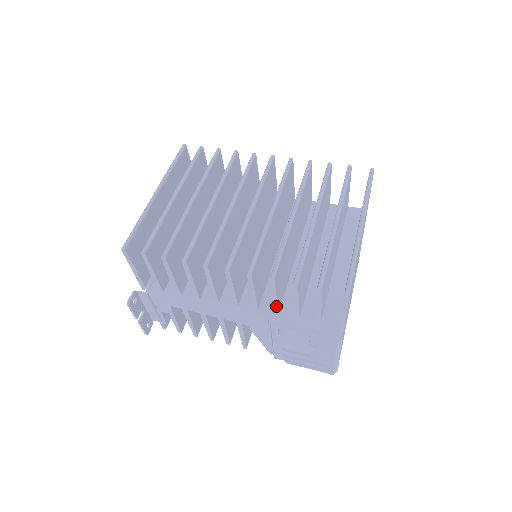
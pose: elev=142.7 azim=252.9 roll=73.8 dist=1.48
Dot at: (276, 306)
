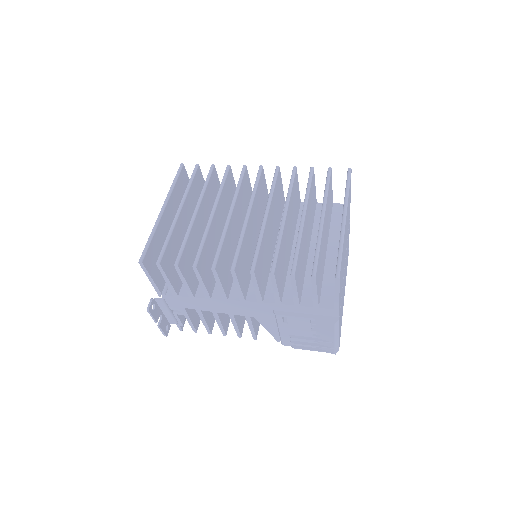
Dot at: (278, 297)
